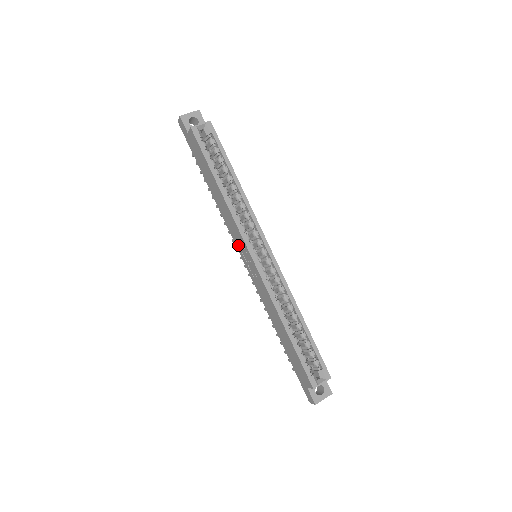
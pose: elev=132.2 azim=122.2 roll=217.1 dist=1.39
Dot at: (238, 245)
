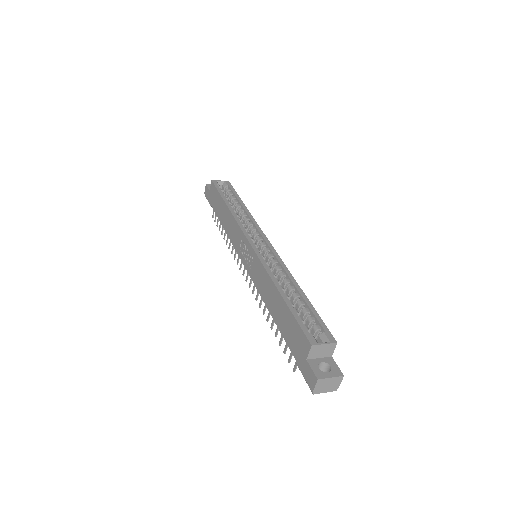
Dot at: (239, 249)
